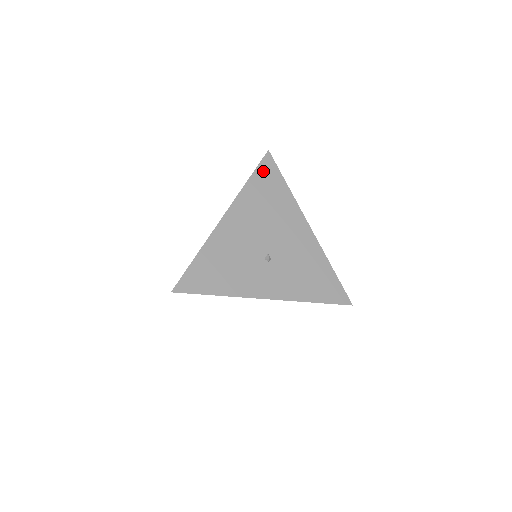
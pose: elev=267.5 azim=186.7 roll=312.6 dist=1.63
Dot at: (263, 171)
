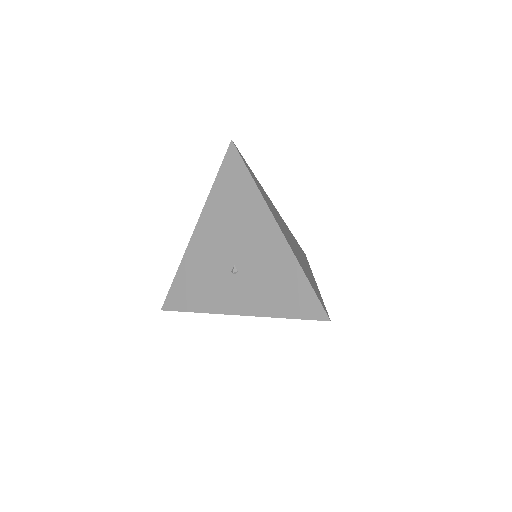
Dot at: (227, 168)
